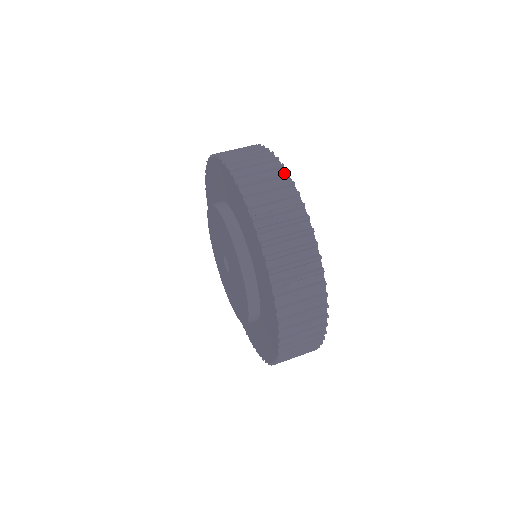
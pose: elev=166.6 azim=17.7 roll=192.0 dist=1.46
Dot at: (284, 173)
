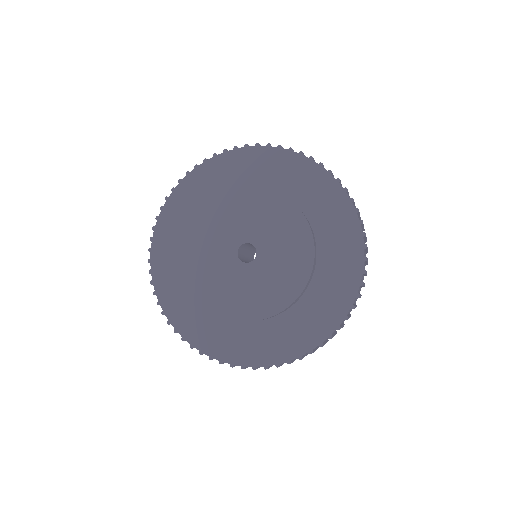
Dot at: occluded
